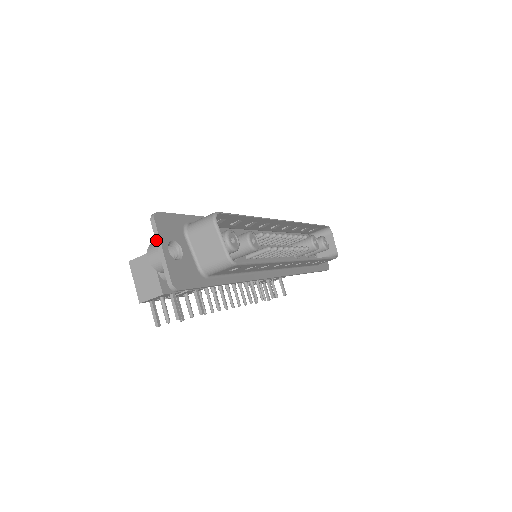
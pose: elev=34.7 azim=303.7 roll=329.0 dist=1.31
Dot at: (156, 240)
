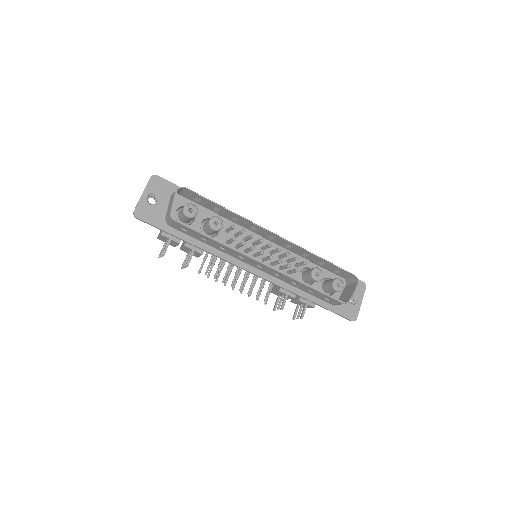
Dot at: (145, 188)
